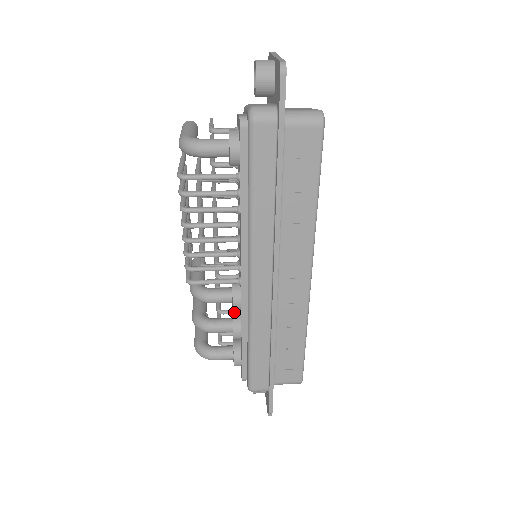
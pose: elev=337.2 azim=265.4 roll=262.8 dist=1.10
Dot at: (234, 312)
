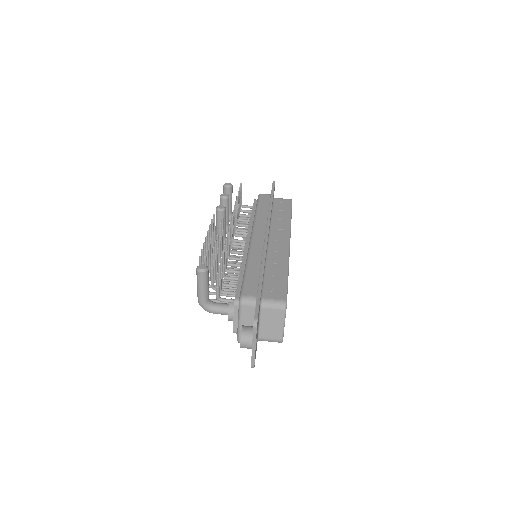
Dot at: occluded
